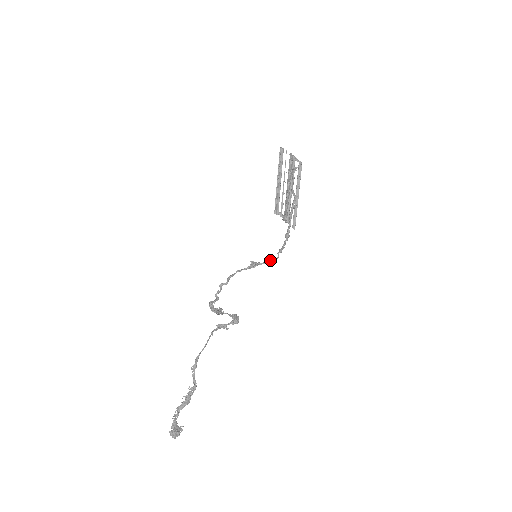
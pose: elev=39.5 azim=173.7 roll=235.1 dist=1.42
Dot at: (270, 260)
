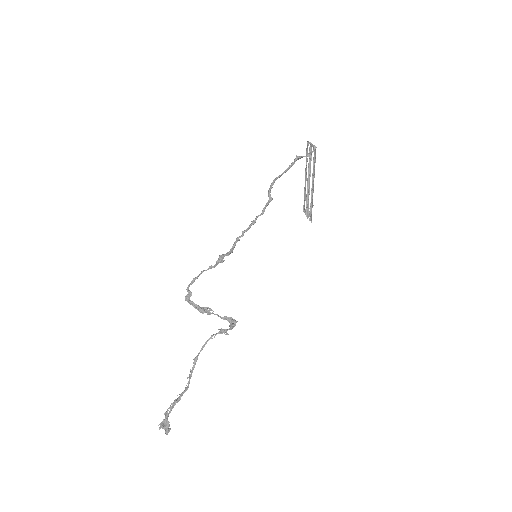
Dot at: (230, 250)
